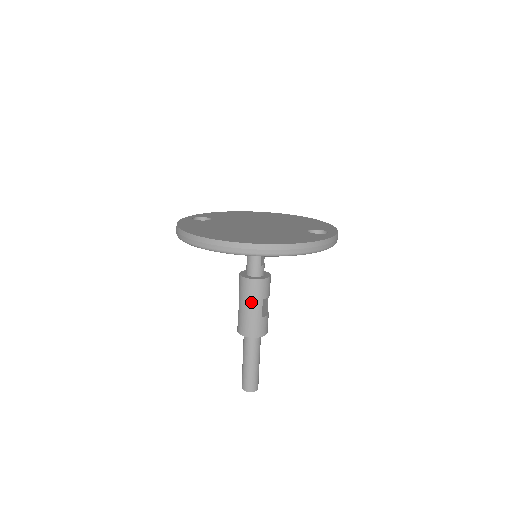
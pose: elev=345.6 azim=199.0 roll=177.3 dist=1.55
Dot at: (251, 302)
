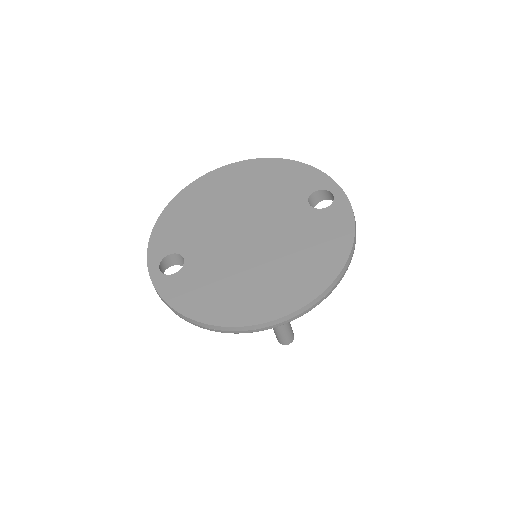
Dot at: occluded
